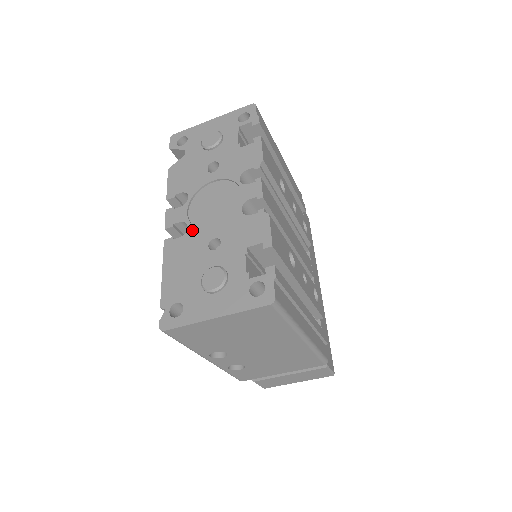
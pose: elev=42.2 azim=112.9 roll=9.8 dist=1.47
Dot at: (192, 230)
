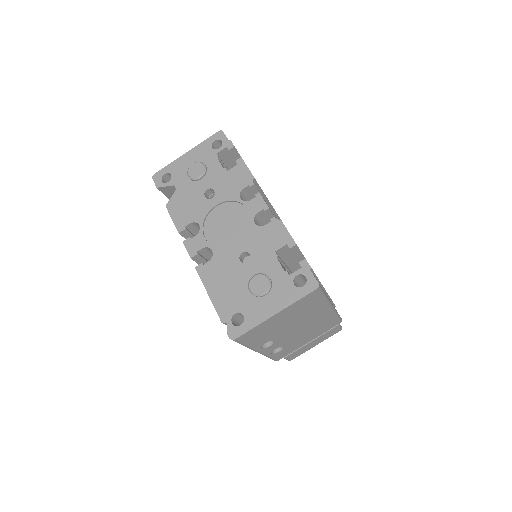
Dot at: (218, 252)
